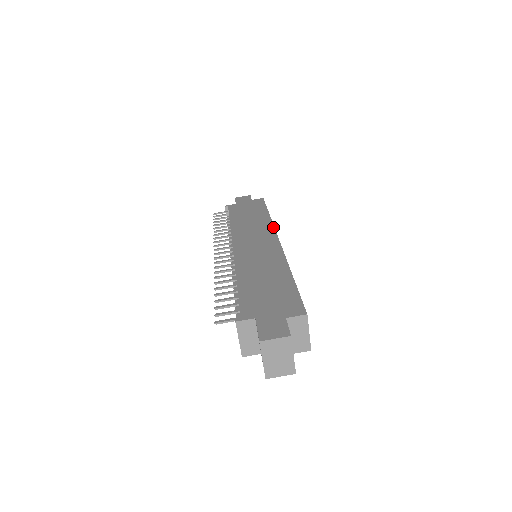
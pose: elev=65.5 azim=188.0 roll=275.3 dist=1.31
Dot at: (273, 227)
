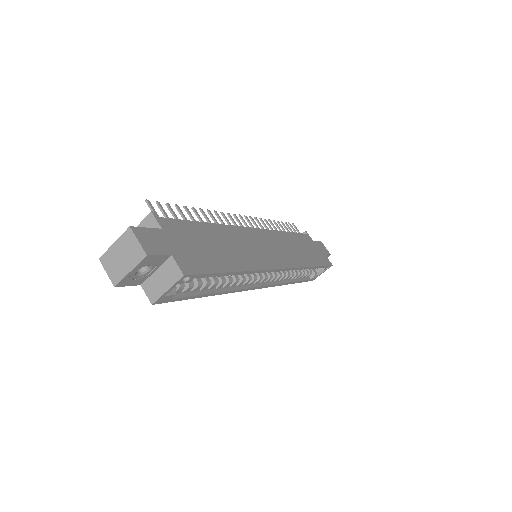
Dot at: (297, 266)
